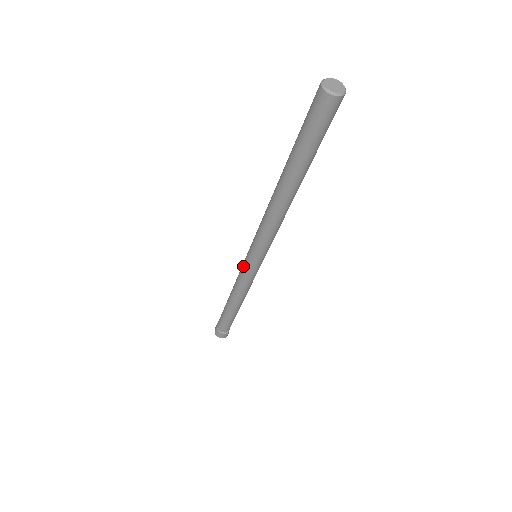
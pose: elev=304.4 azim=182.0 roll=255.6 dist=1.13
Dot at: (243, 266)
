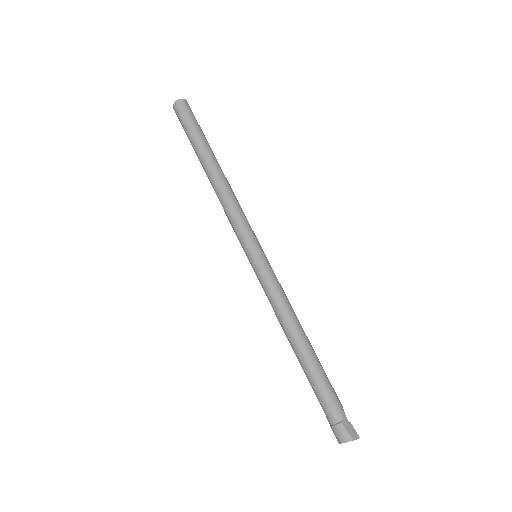
Dot at: (257, 277)
